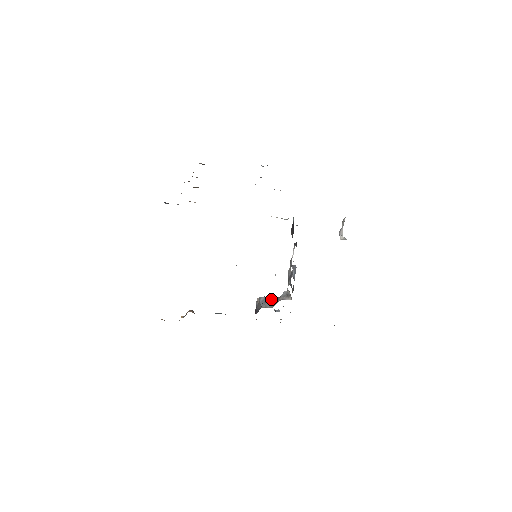
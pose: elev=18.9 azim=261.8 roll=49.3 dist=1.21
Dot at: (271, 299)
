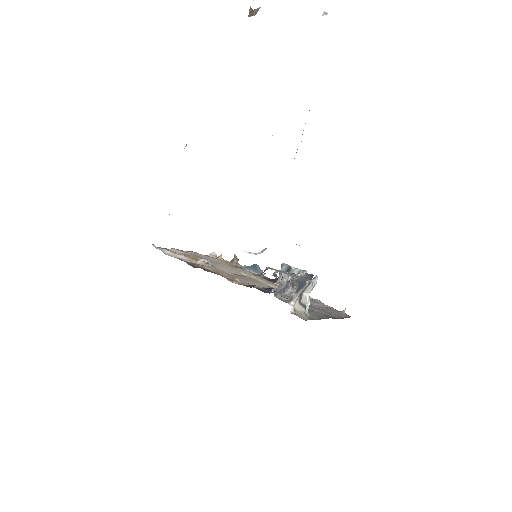
Dot at: (291, 270)
